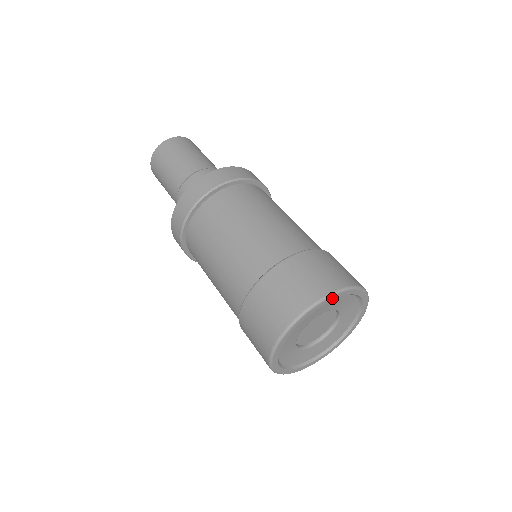
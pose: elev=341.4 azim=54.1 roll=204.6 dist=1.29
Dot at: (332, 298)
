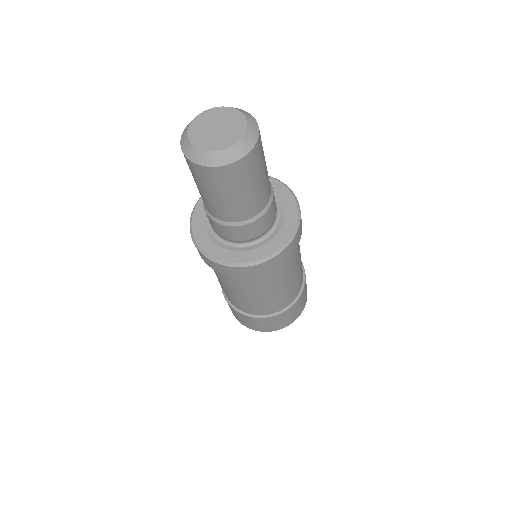
Dot at: occluded
